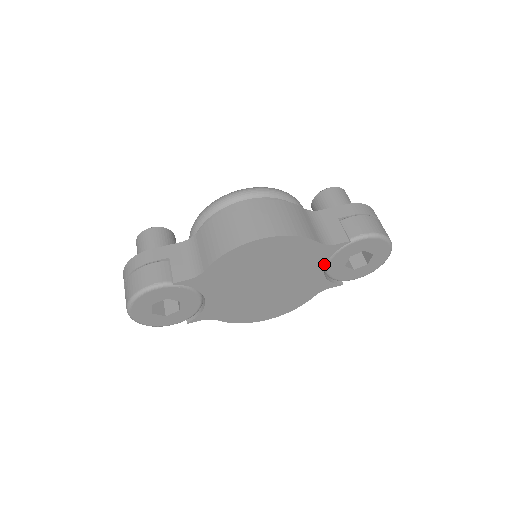
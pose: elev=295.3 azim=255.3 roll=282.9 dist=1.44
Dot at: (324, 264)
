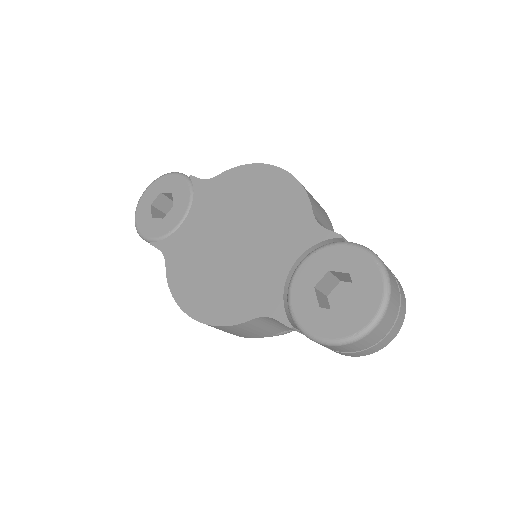
Dot at: (297, 257)
